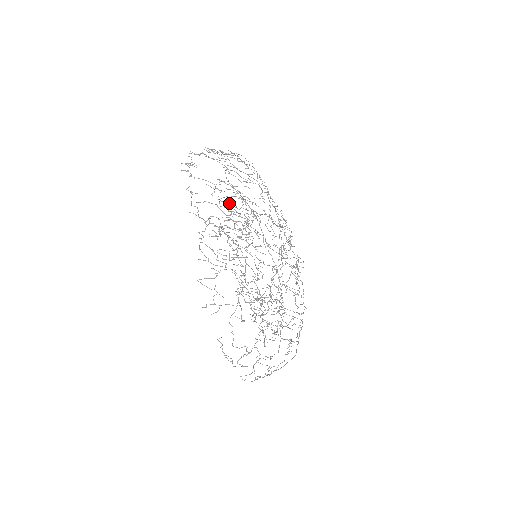
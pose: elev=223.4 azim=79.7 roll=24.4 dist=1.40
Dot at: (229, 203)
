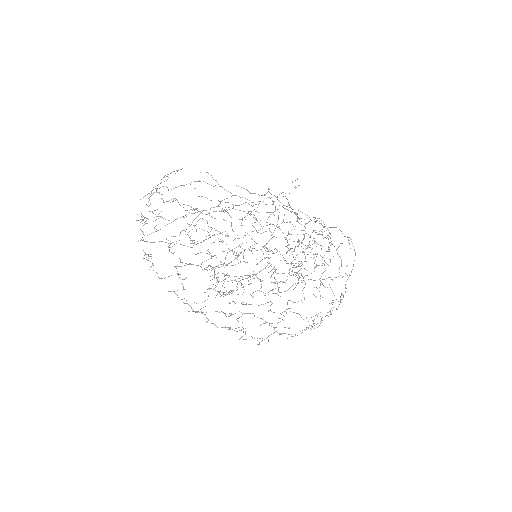
Dot at: occluded
